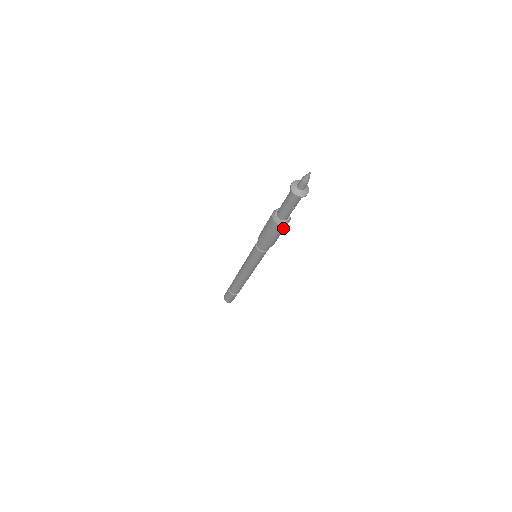
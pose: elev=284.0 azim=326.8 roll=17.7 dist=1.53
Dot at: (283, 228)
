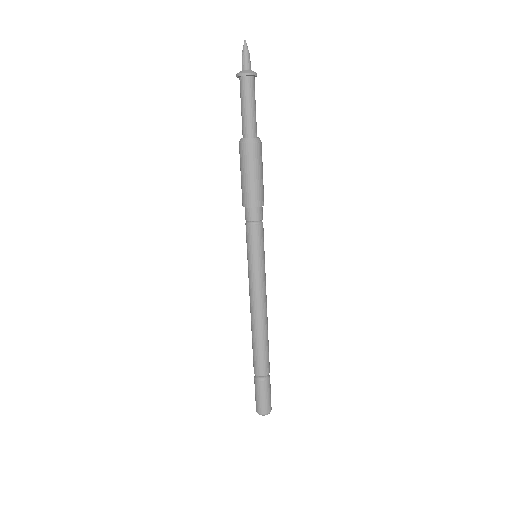
Dot at: (261, 152)
